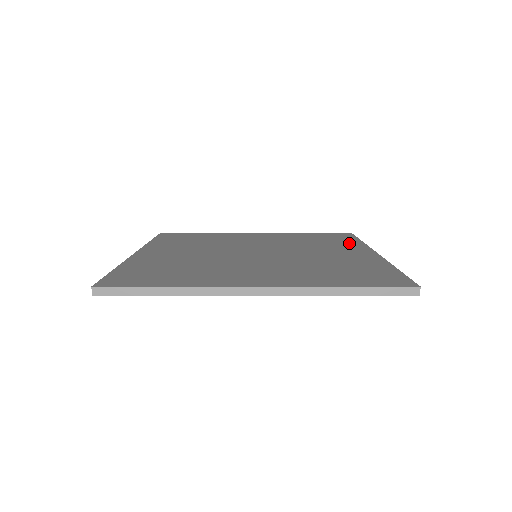
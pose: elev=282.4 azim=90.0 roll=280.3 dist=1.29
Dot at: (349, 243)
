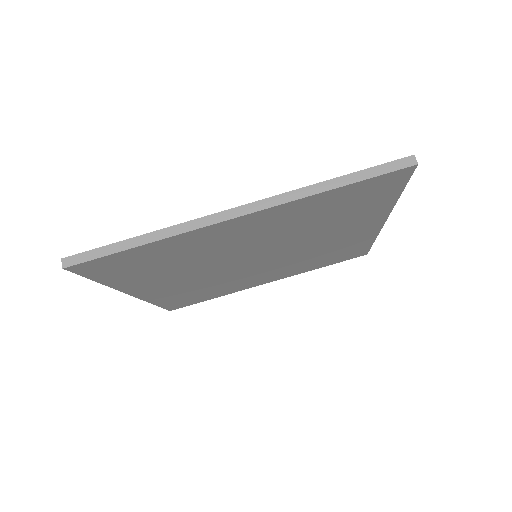
Dot at: occluded
